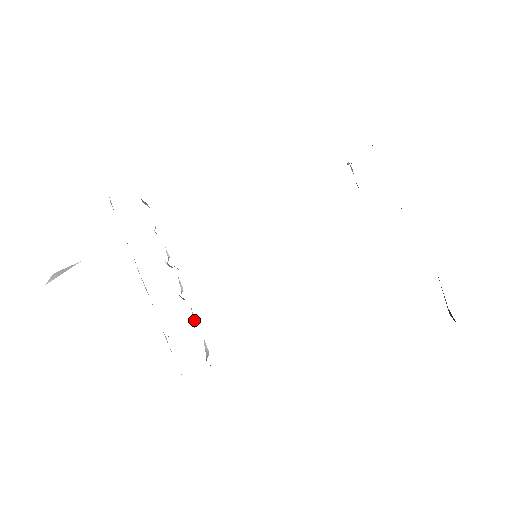
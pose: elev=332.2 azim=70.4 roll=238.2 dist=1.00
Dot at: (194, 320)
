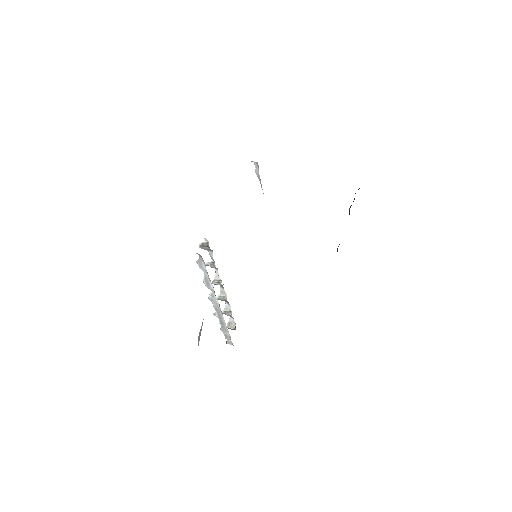
Dot at: (227, 310)
